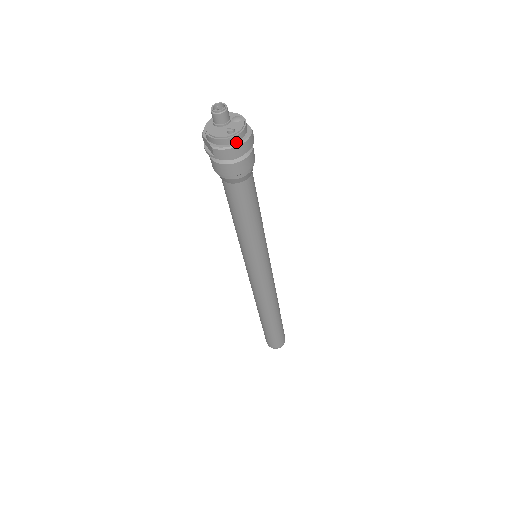
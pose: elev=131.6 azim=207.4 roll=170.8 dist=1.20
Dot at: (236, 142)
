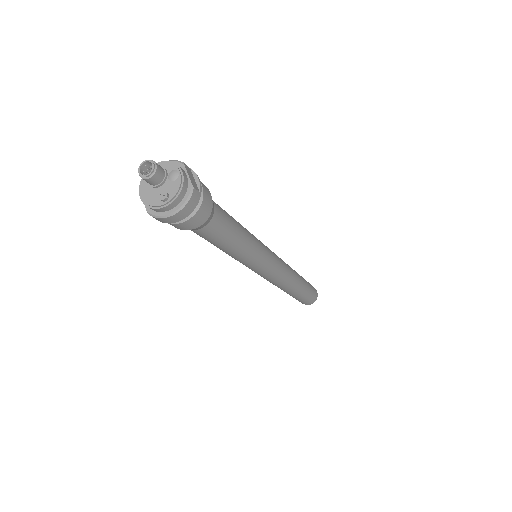
Dot at: (173, 208)
